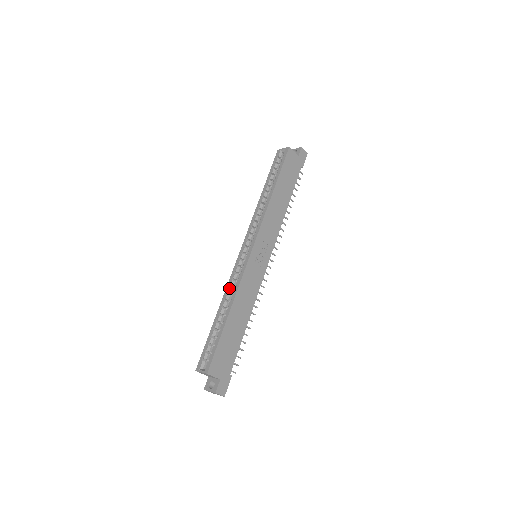
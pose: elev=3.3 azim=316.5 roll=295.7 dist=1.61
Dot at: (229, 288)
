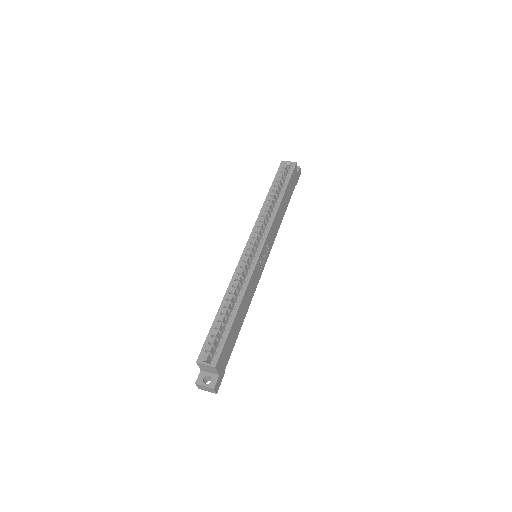
Dot at: (235, 282)
